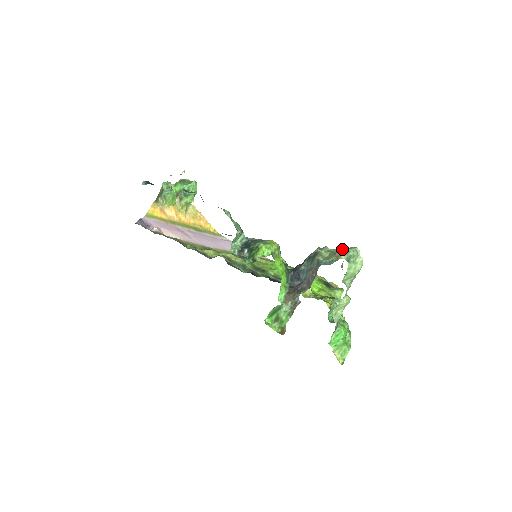
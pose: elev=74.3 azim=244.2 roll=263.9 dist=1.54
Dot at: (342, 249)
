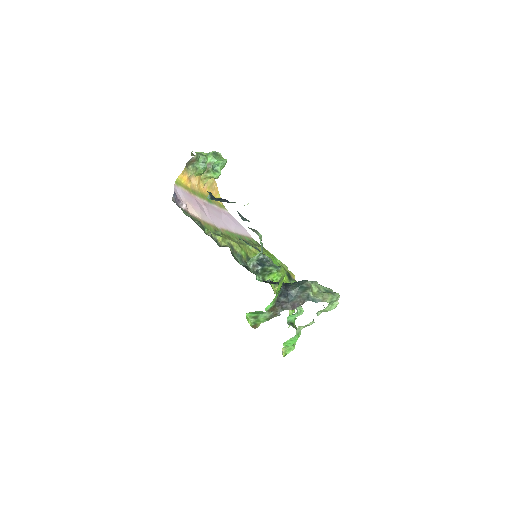
Dot at: (329, 293)
